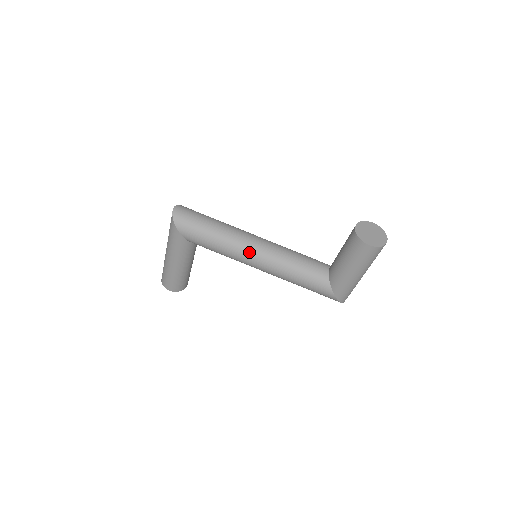
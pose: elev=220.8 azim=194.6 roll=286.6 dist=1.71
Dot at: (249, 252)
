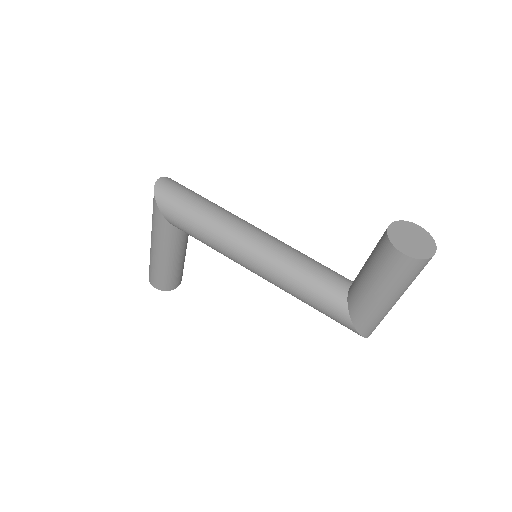
Dot at: (243, 248)
